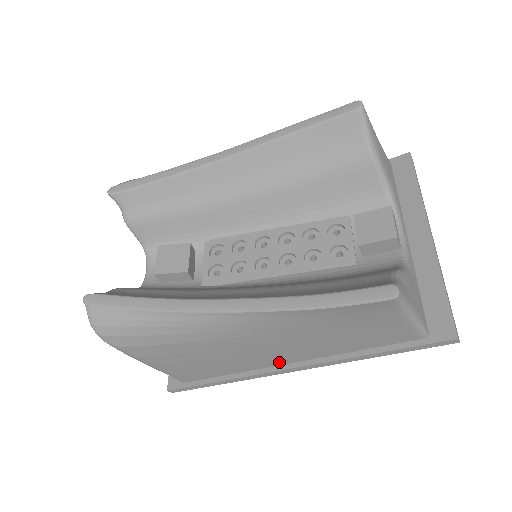
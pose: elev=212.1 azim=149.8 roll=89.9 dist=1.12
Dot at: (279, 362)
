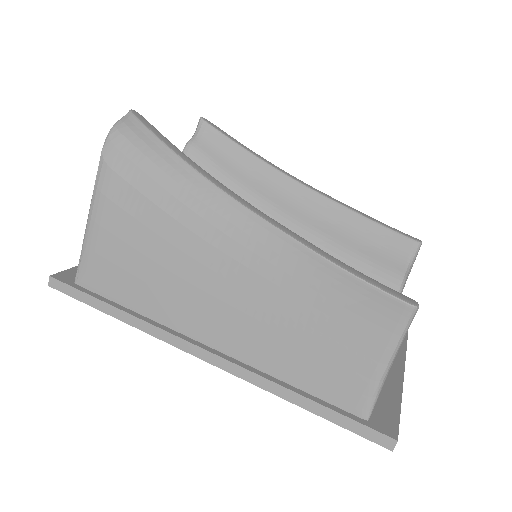
Dot at: (201, 333)
